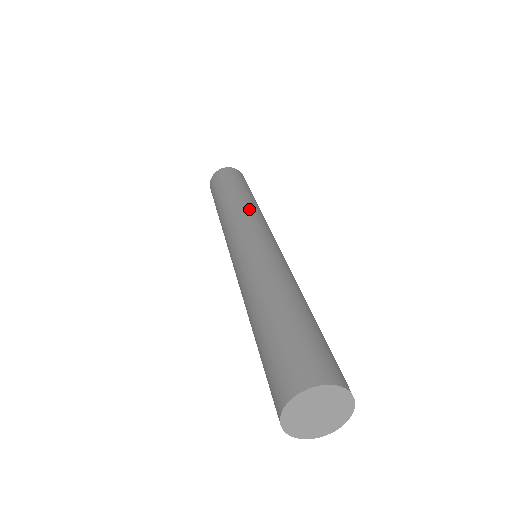
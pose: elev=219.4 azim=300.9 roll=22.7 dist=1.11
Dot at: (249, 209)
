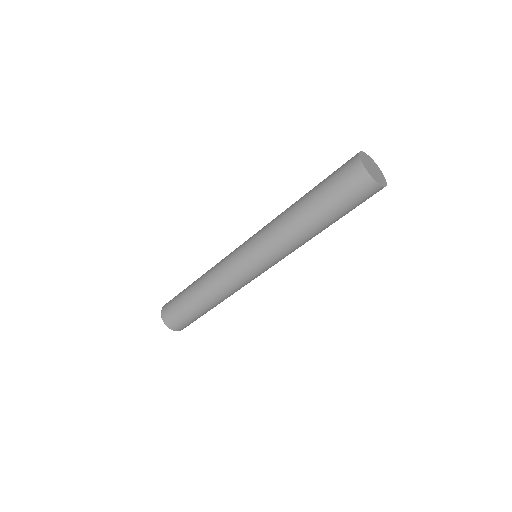
Dot at: occluded
